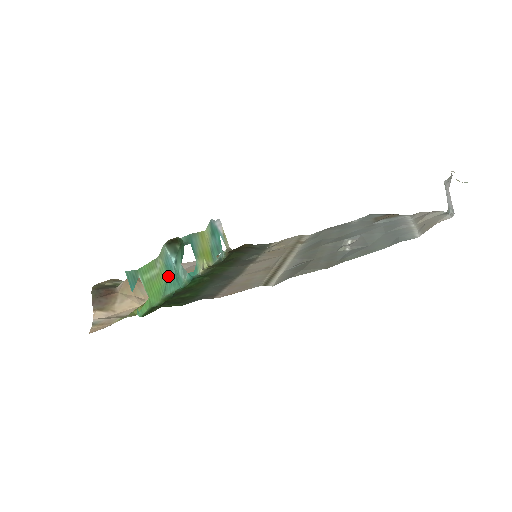
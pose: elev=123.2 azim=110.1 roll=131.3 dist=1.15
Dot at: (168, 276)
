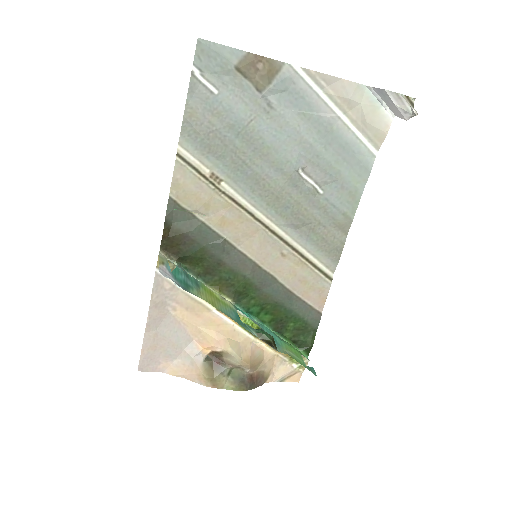
Dot at: (279, 341)
